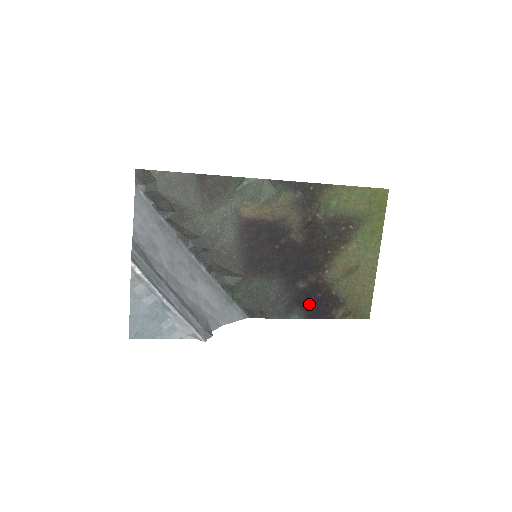
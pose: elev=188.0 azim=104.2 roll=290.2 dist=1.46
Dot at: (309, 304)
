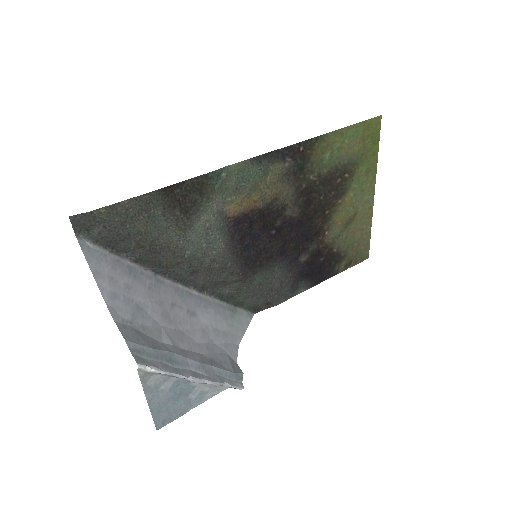
Dot at: (313, 272)
